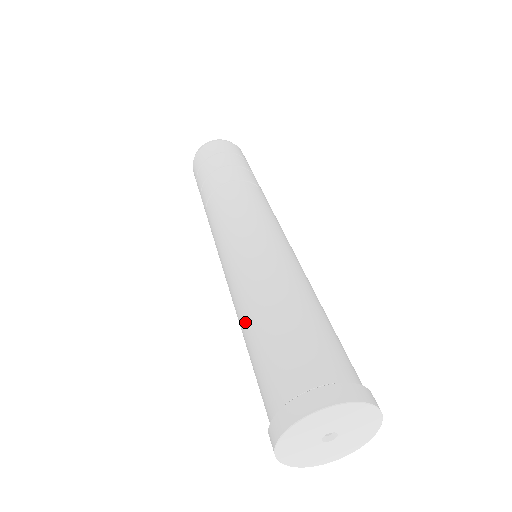
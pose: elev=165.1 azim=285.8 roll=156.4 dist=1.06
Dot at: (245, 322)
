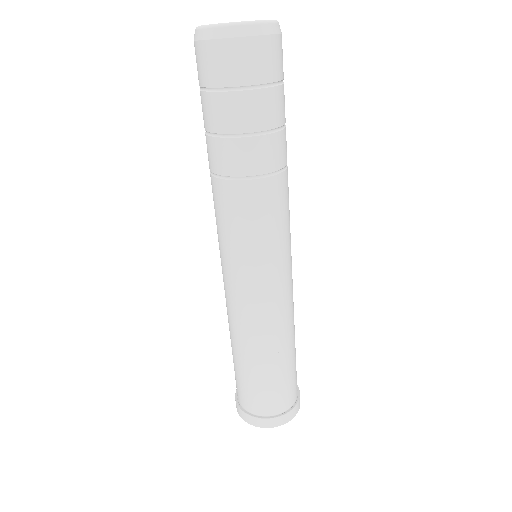
Dot at: (235, 346)
